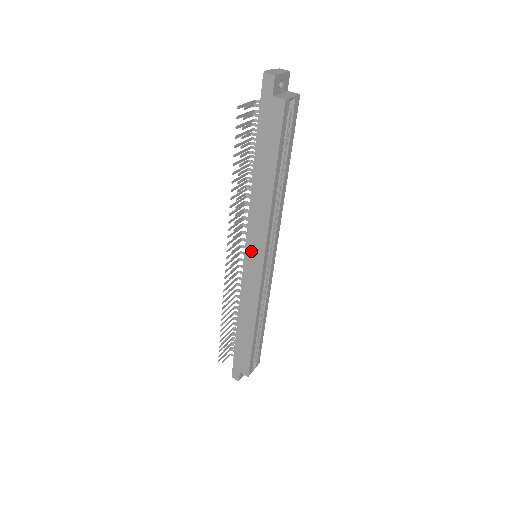
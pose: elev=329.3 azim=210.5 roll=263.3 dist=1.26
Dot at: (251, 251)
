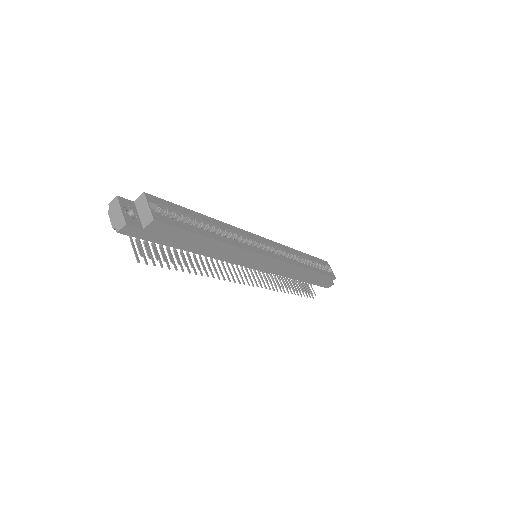
Dot at: (254, 264)
